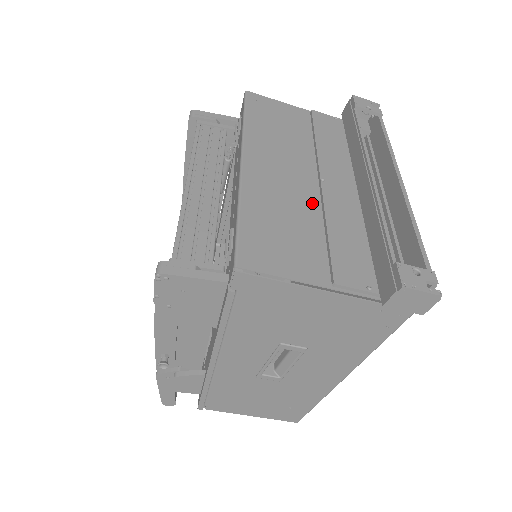
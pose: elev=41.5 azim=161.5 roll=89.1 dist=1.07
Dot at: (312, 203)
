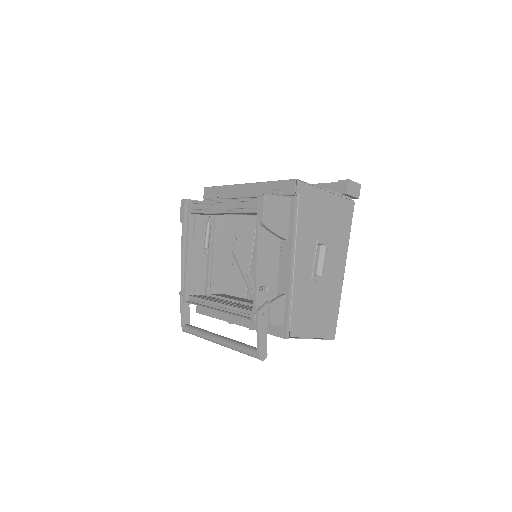
Dot at: occluded
